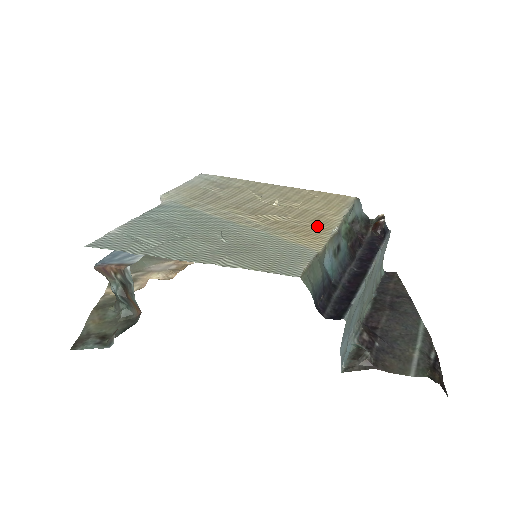
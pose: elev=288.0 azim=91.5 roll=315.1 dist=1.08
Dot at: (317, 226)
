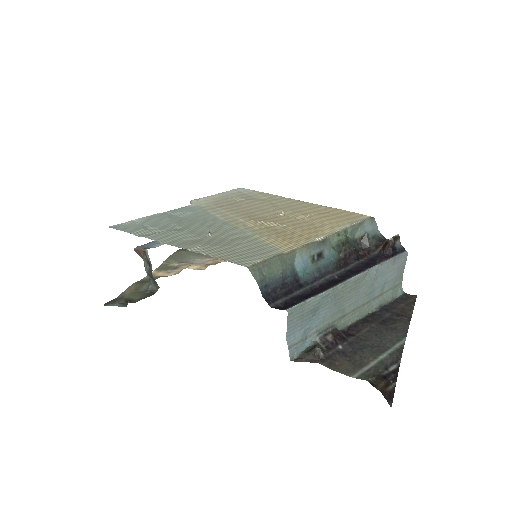
Dot at: (304, 234)
